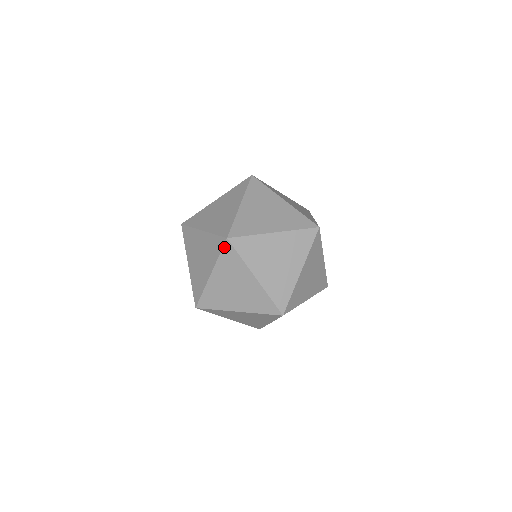
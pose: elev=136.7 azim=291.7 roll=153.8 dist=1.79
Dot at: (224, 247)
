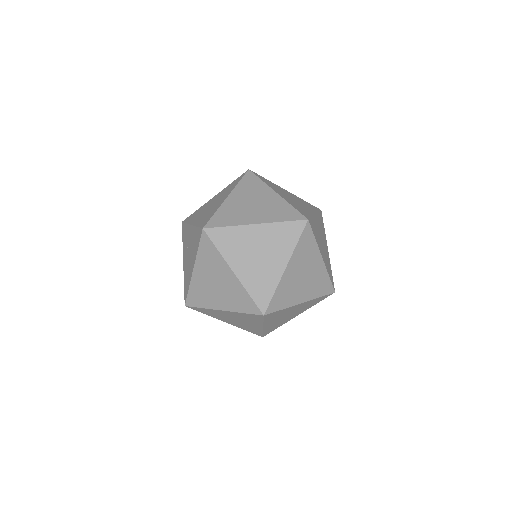
Dot at: (265, 318)
